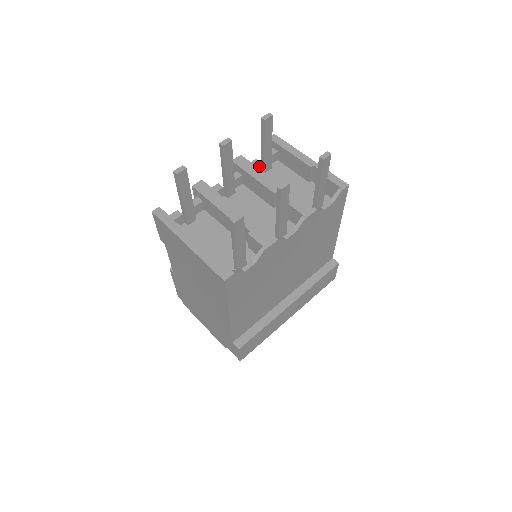
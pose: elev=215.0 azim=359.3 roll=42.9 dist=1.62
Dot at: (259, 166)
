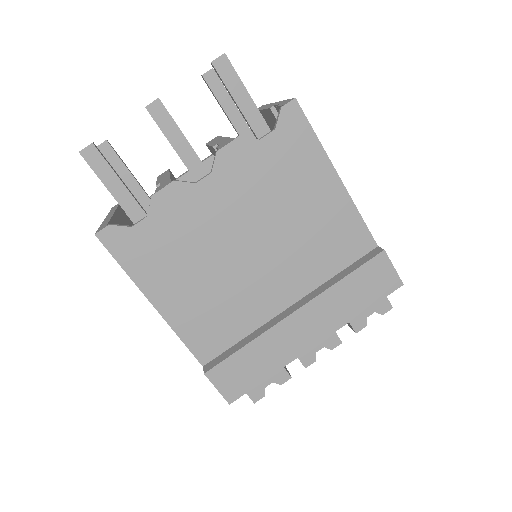
Dot at: occluded
